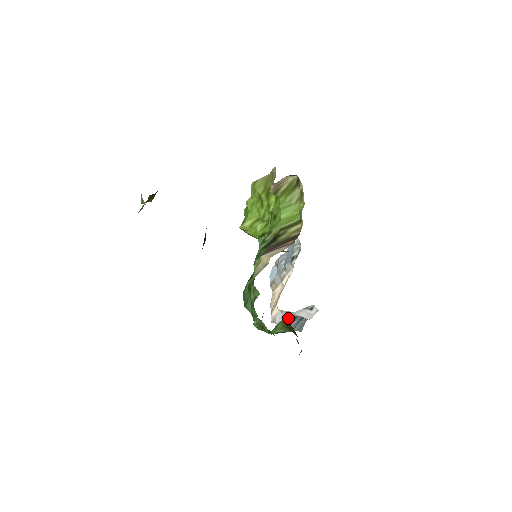
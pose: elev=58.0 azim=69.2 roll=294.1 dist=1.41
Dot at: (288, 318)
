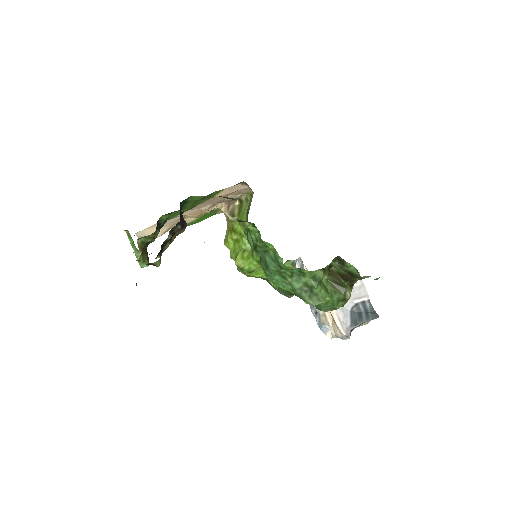
Dot at: (353, 314)
